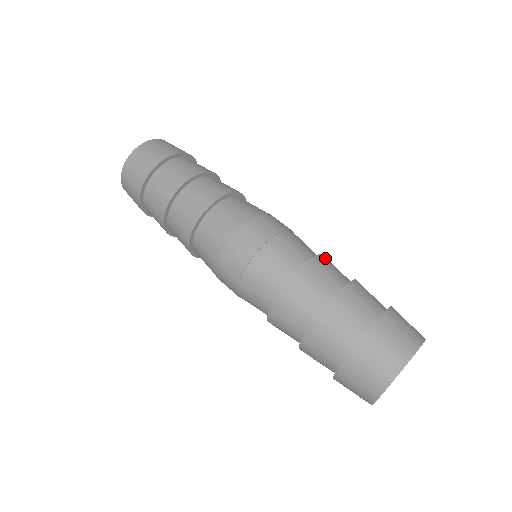
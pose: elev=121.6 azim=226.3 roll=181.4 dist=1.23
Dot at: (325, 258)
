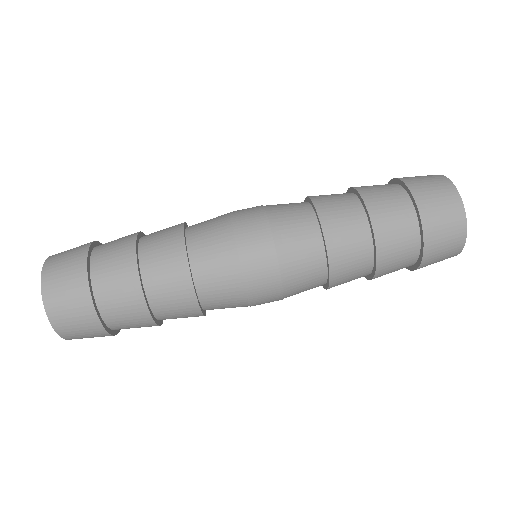
Dot at: occluded
